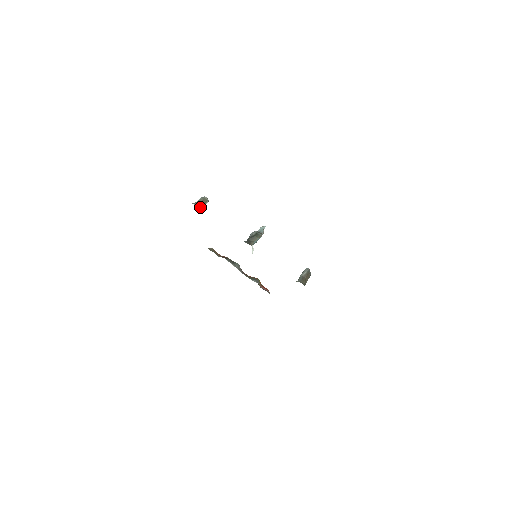
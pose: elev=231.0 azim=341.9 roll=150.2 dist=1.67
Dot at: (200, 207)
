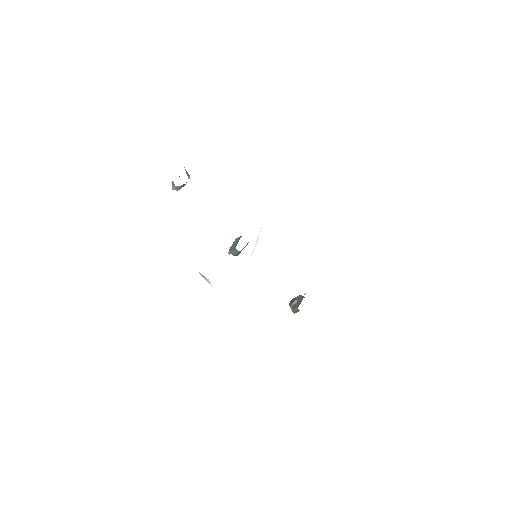
Dot at: occluded
